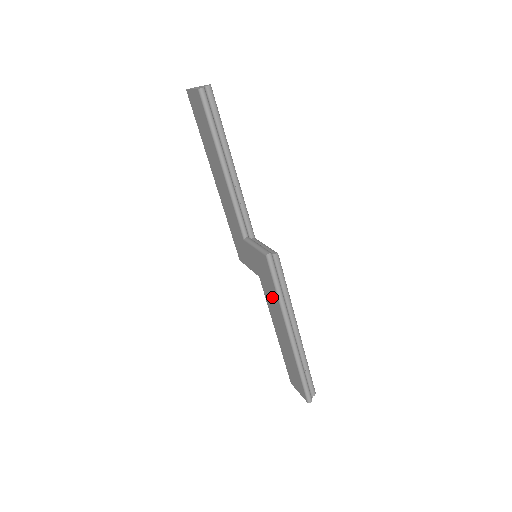
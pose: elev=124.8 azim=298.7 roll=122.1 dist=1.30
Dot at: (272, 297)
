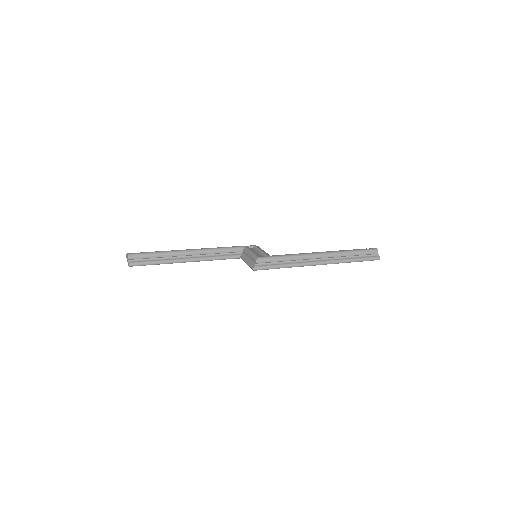
Dot at: occluded
